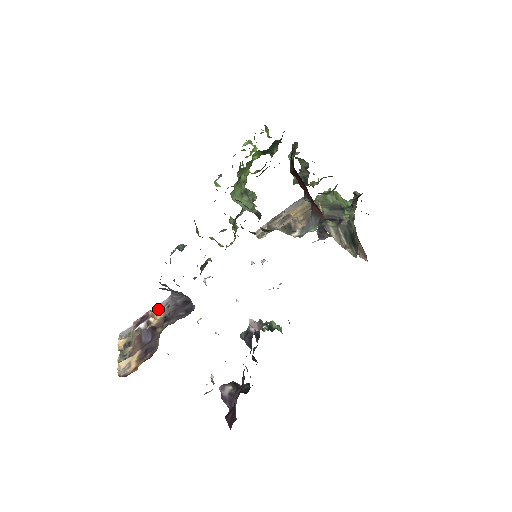
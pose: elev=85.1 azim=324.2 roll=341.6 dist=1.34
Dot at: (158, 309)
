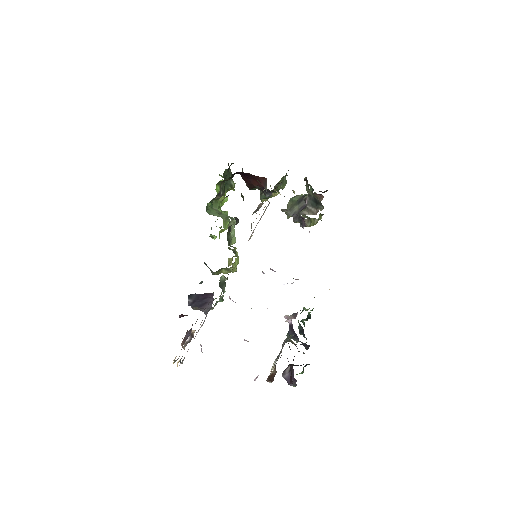
Dot at: (199, 329)
